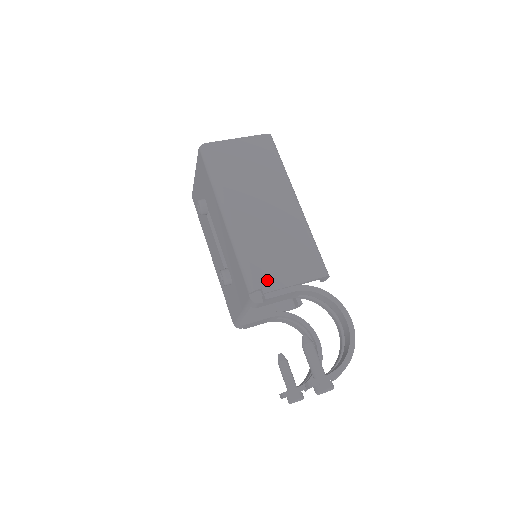
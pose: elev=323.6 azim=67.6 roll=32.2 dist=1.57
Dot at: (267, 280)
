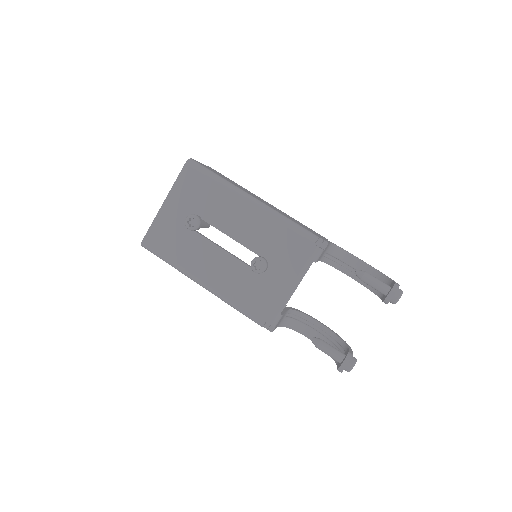
Dot at: (315, 234)
